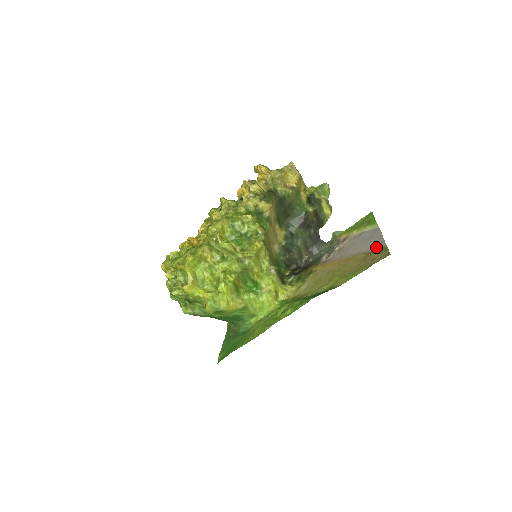
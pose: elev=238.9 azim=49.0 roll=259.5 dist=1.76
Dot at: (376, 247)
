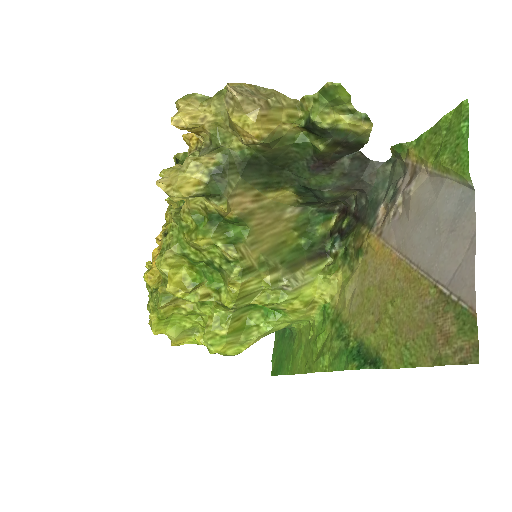
Dot at: (456, 291)
